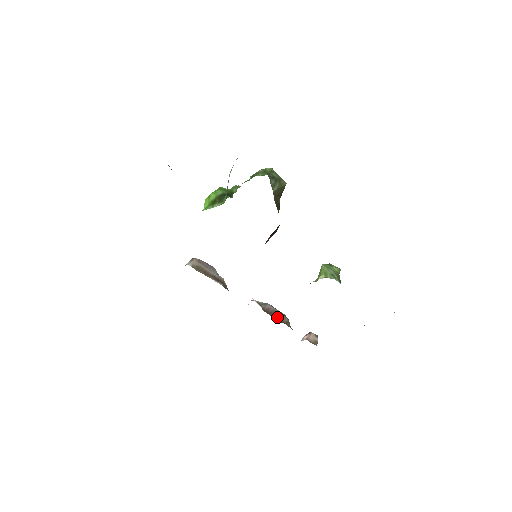
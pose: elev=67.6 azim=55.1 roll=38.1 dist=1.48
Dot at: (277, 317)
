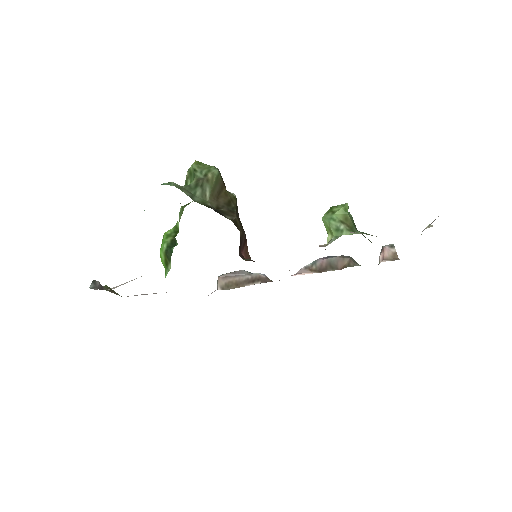
Dot at: (335, 267)
